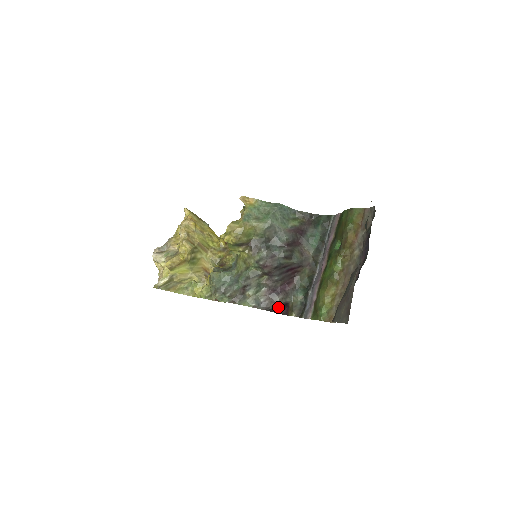
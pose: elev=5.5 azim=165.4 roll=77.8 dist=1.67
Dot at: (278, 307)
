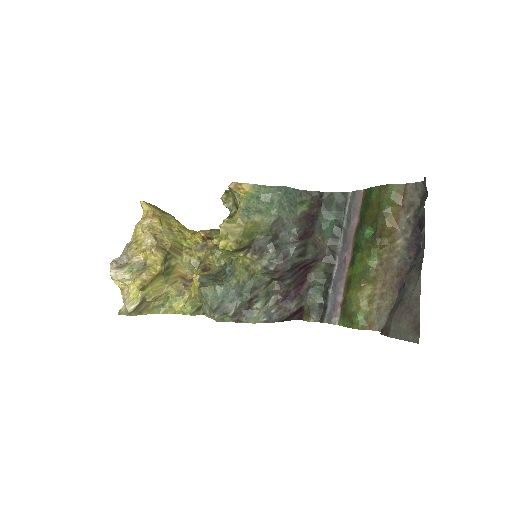
Dot at: (292, 314)
